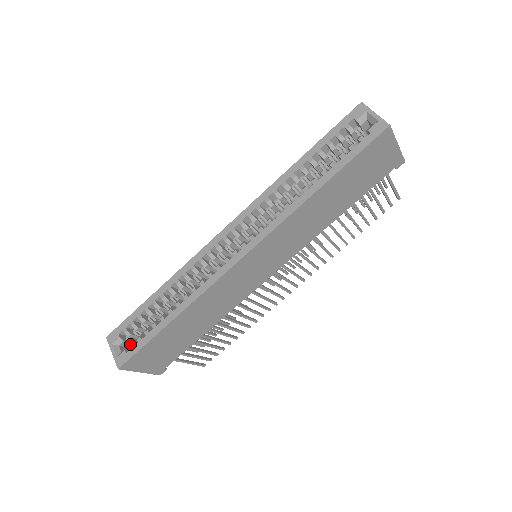
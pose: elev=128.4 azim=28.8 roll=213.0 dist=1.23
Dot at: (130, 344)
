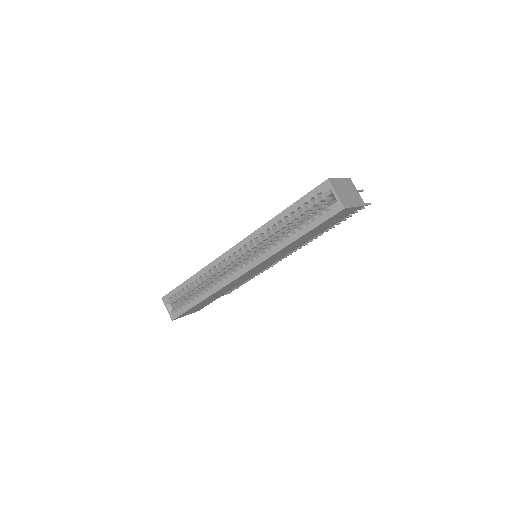
Dot at: (177, 307)
